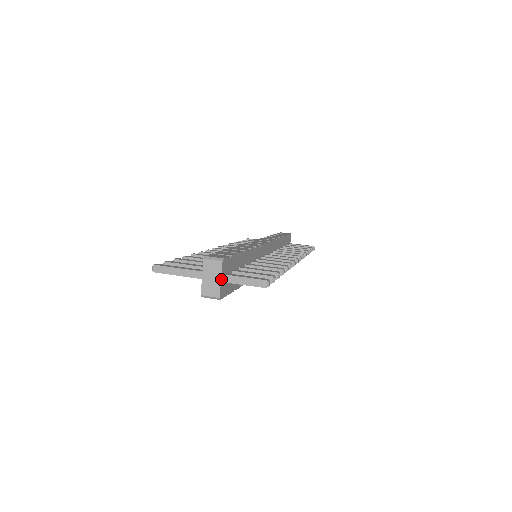
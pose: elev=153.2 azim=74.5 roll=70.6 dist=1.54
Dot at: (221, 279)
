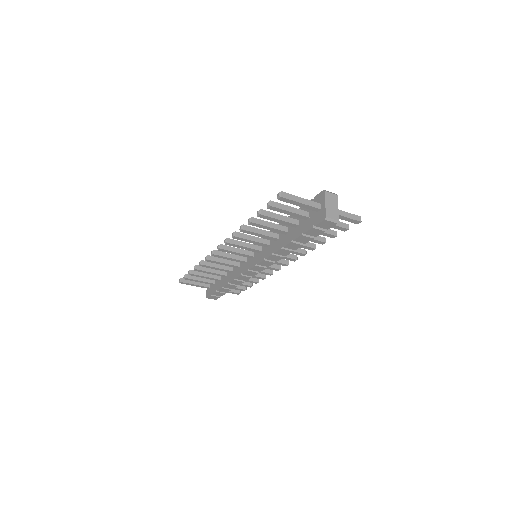
Dot at: (337, 208)
